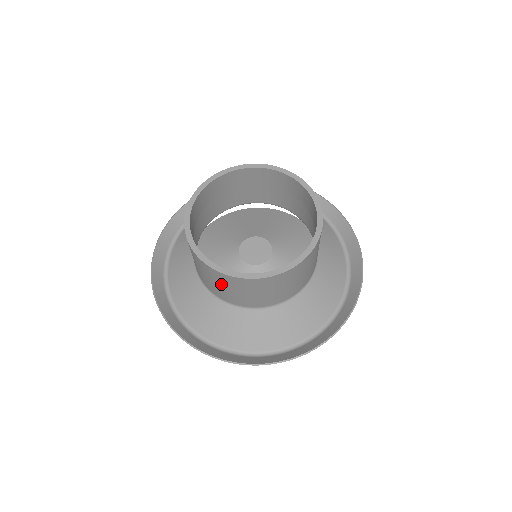
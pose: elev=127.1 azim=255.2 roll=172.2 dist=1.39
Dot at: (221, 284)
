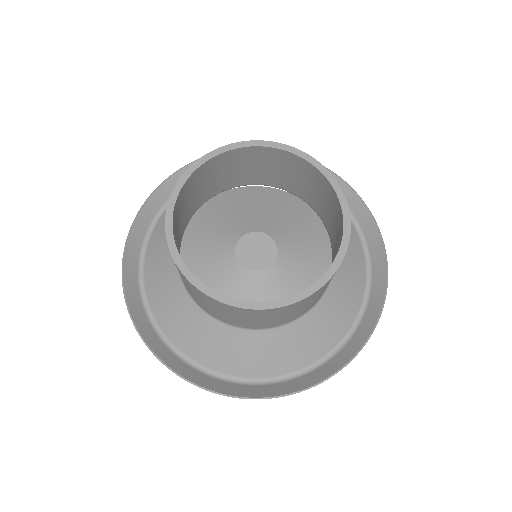
Dot at: (246, 317)
